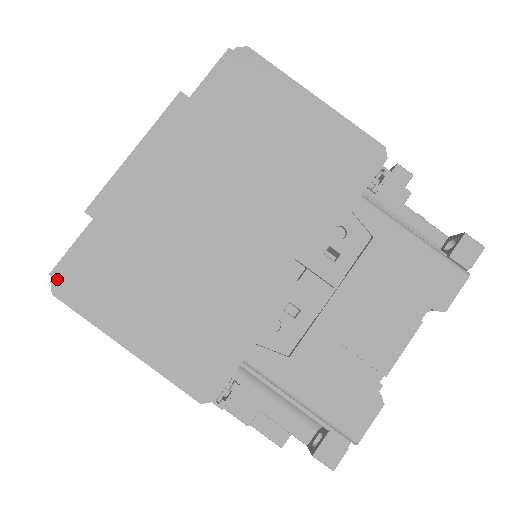
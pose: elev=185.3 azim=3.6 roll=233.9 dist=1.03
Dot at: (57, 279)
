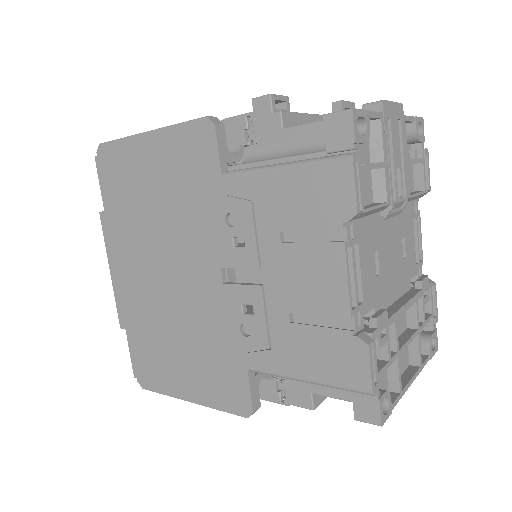
Dot at: (138, 378)
